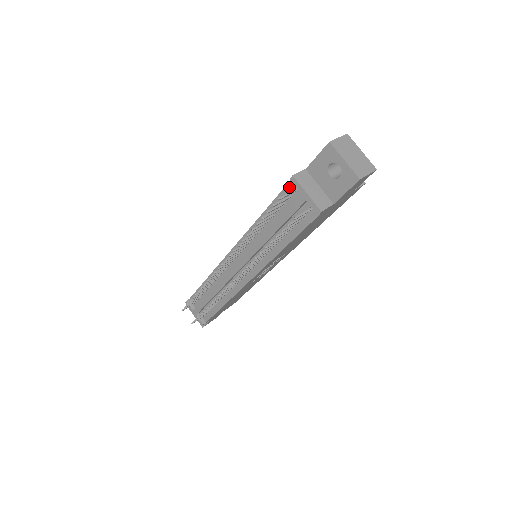
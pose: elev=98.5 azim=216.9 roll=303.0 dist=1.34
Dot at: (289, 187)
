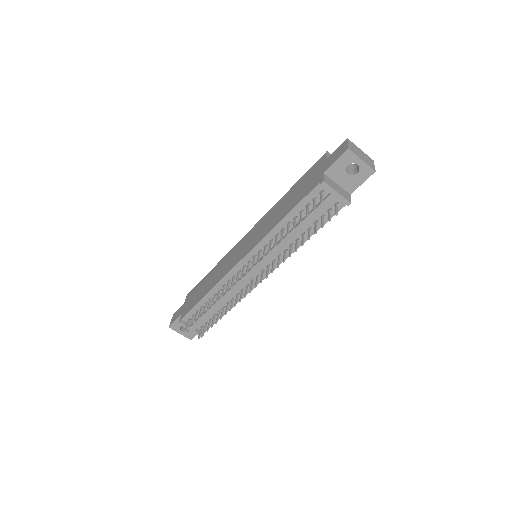
Dot at: (315, 191)
